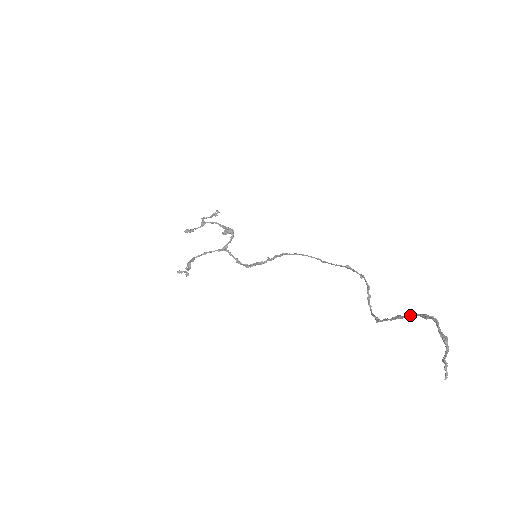
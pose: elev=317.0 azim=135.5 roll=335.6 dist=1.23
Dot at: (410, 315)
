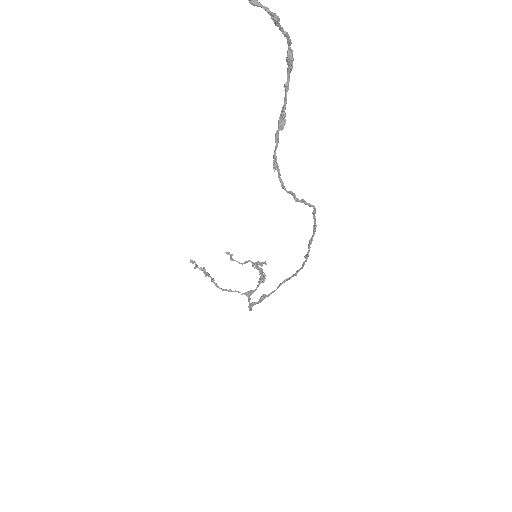
Dot at: (285, 84)
